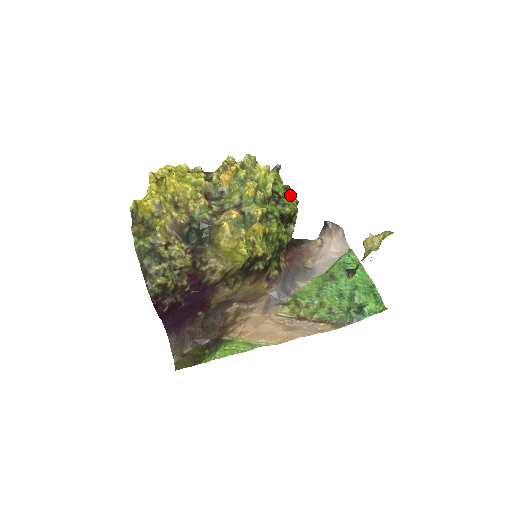
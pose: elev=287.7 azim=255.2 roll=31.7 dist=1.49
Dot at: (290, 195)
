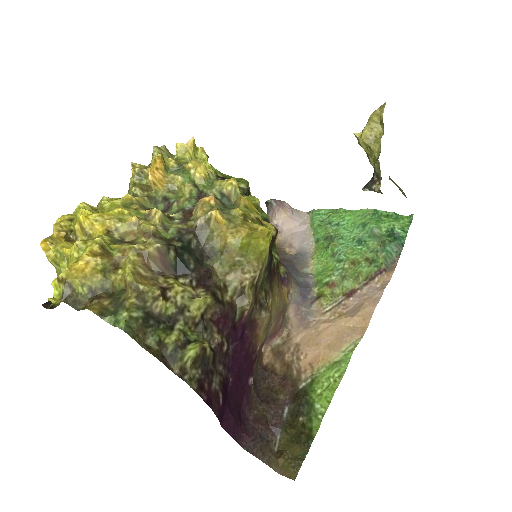
Dot at: occluded
